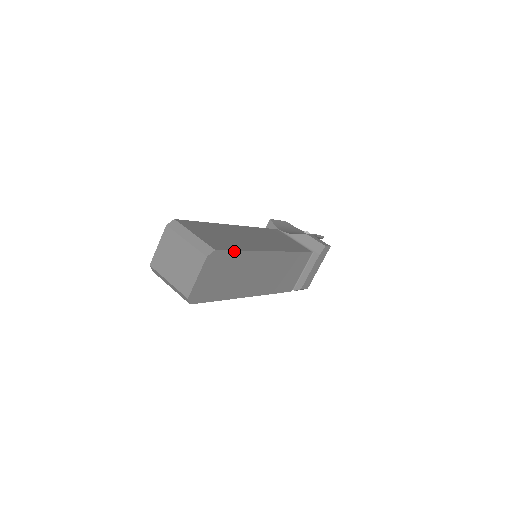
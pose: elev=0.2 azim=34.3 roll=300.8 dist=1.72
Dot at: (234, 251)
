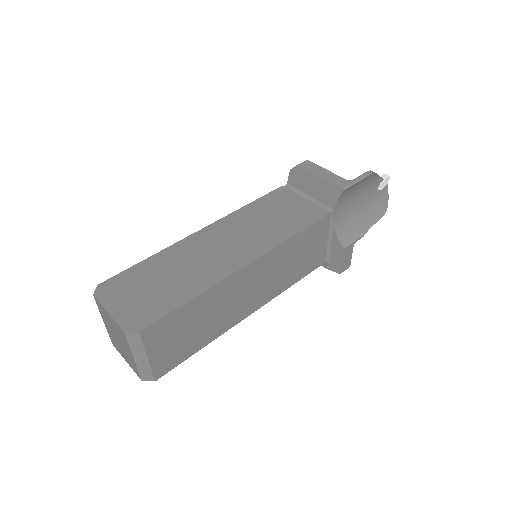
Dot at: (186, 358)
